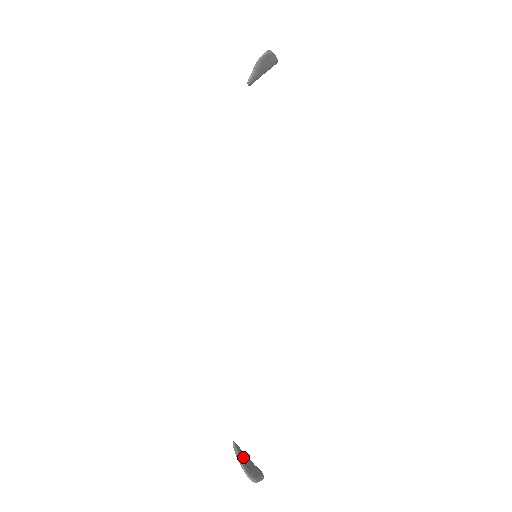
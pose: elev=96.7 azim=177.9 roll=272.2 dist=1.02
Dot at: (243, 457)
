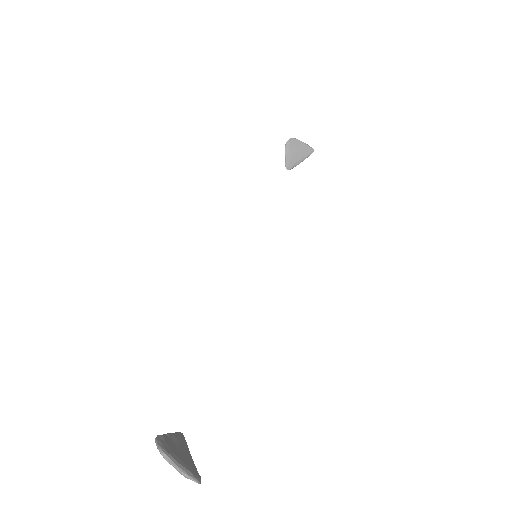
Dot at: (176, 441)
